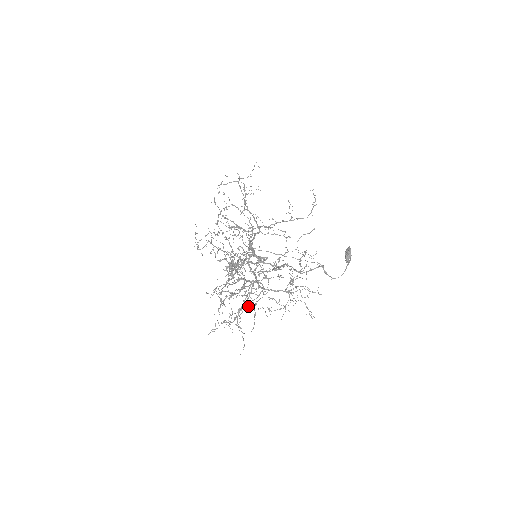
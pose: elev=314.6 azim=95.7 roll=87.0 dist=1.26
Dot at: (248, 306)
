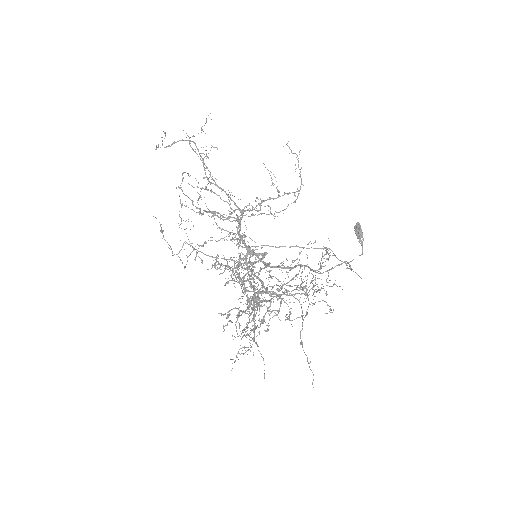
Dot at: (269, 325)
